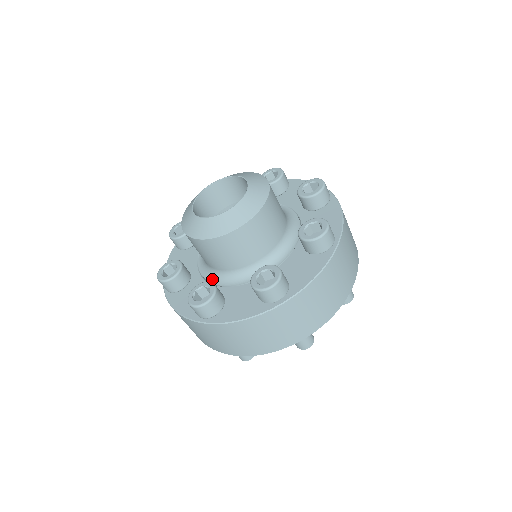
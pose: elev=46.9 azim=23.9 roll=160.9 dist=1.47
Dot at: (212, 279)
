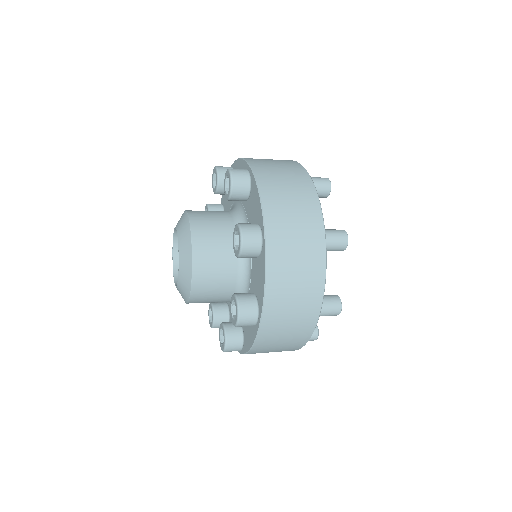
Dot at: occluded
